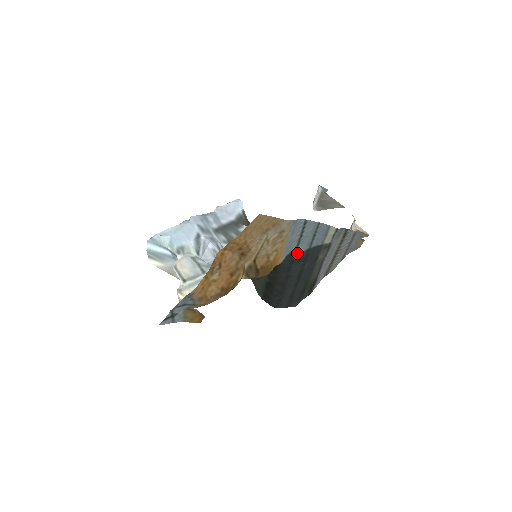
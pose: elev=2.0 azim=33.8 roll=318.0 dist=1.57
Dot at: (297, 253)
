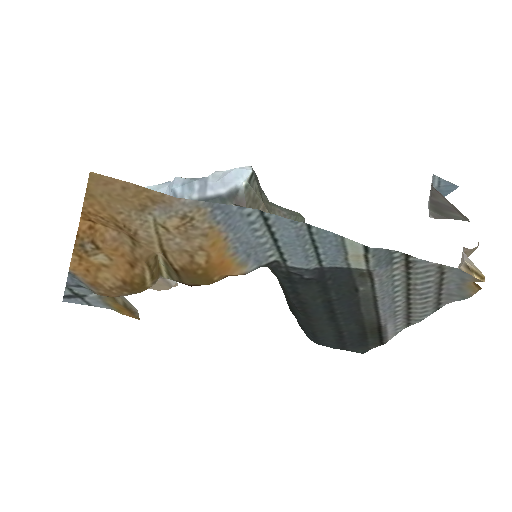
Dot at: (292, 268)
